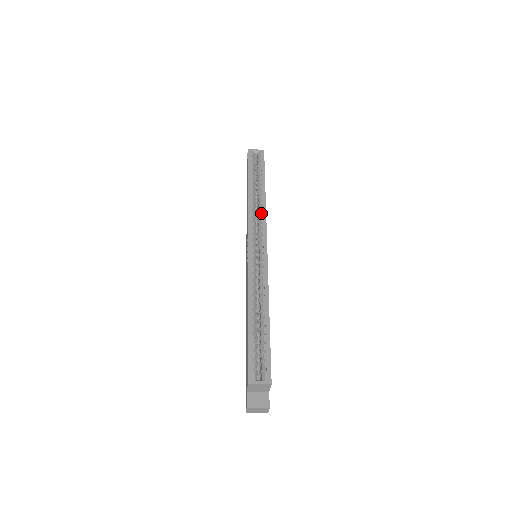
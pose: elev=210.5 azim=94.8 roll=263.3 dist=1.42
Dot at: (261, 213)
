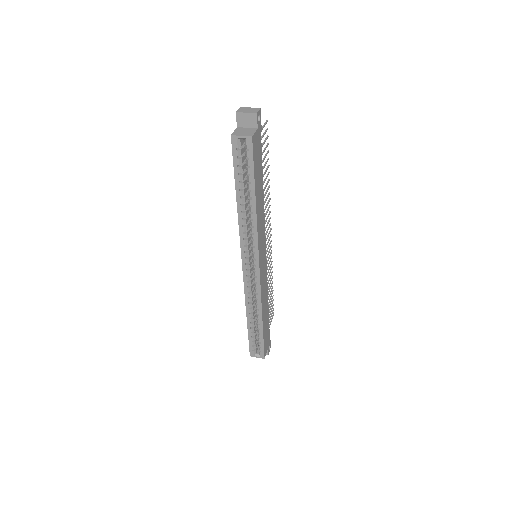
Dot at: (252, 236)
